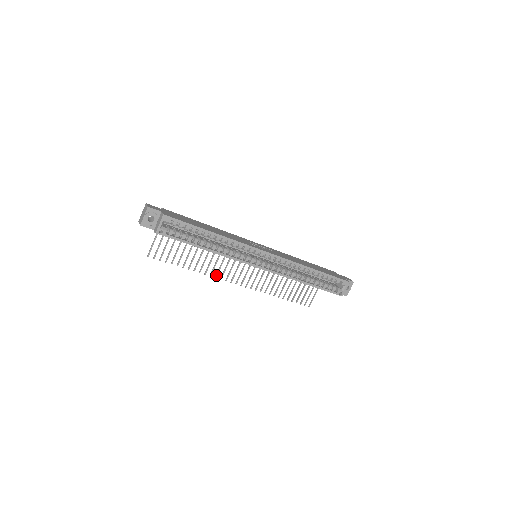
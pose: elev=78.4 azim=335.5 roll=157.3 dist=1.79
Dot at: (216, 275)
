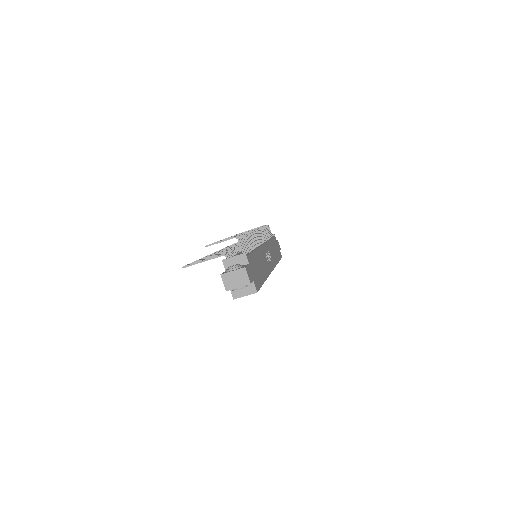
Dot at: occluded
